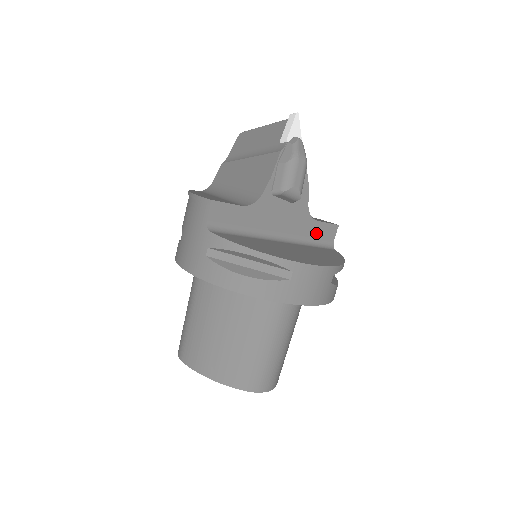
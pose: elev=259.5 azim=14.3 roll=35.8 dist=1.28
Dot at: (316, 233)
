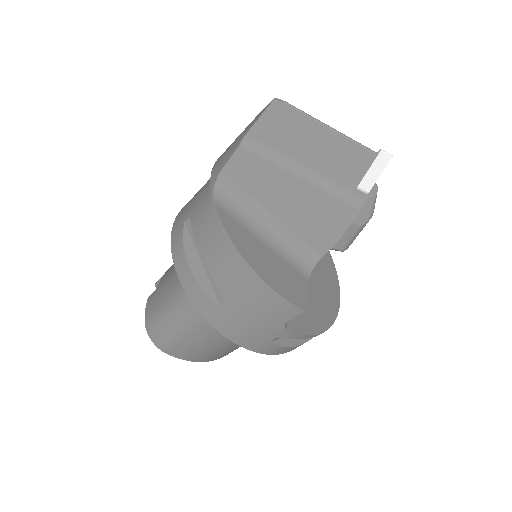
Dot at: occluded
